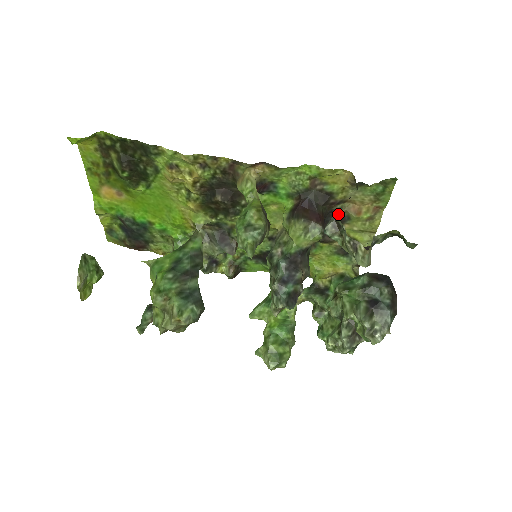
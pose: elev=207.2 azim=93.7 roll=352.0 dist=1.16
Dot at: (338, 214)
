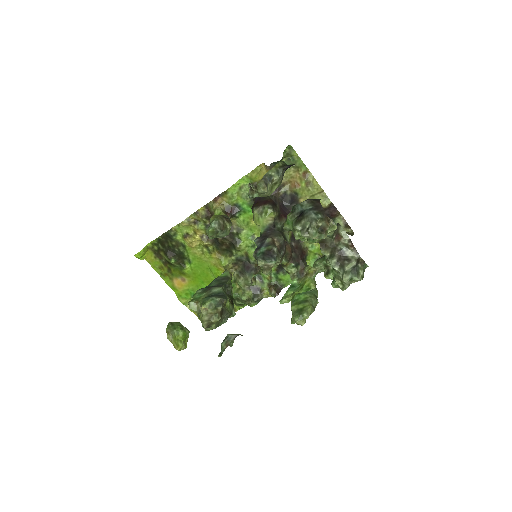
Dot at: (289, 196)
